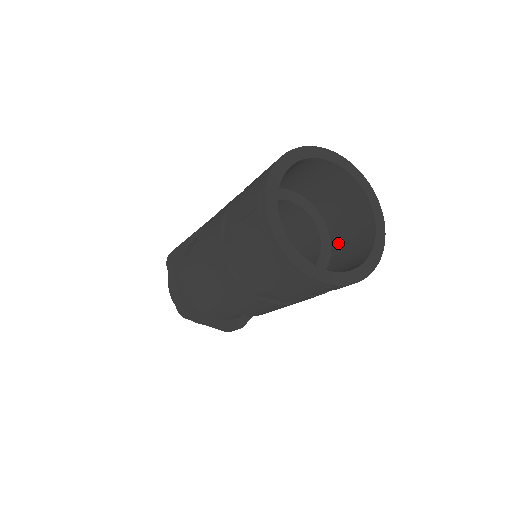
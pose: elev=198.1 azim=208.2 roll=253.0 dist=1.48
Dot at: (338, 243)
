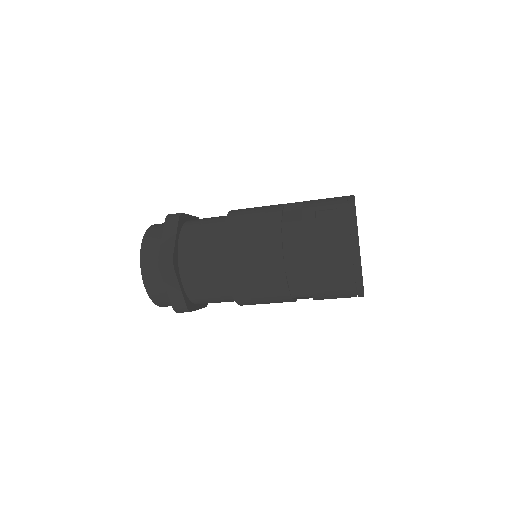
Dot at: occluded
